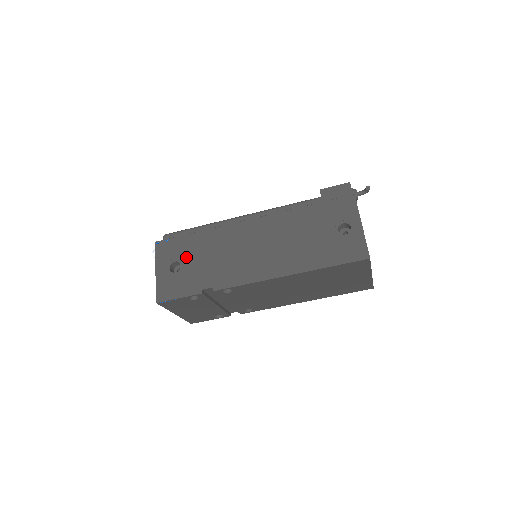
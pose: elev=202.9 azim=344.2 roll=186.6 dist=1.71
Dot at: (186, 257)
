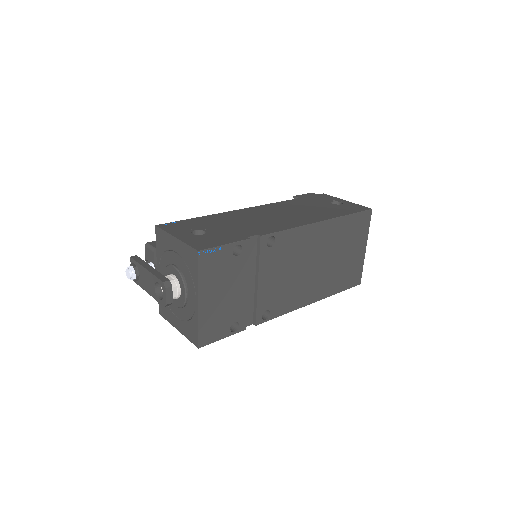
Dot at: (206, 226)
